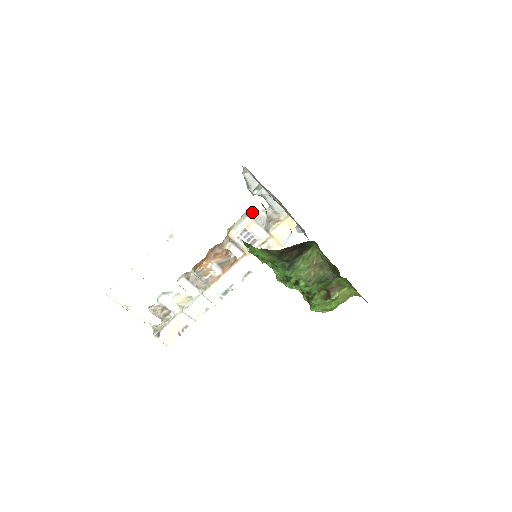
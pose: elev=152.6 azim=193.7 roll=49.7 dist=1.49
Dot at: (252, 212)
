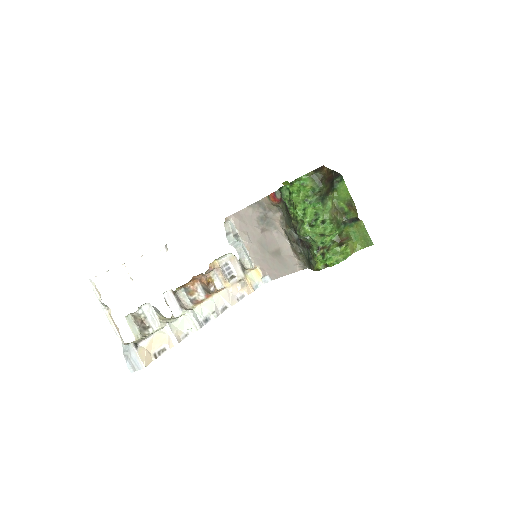
Dot at: occluded
